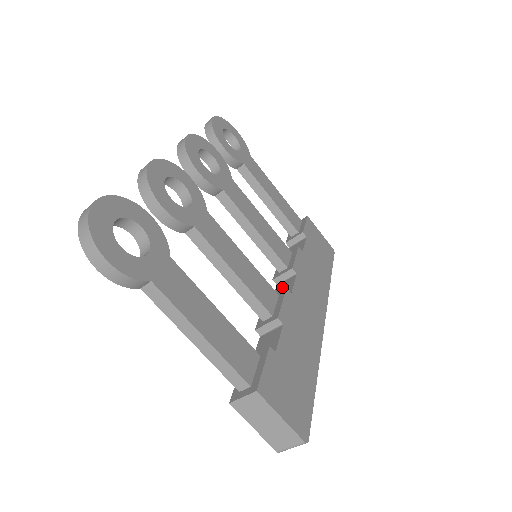
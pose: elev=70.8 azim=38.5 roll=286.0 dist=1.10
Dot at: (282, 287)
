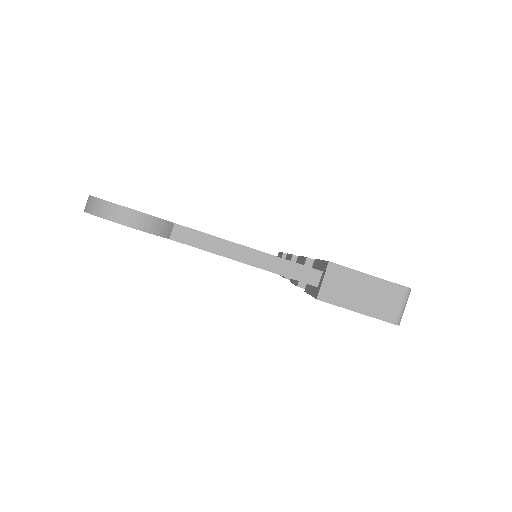
Dot at: occluded
